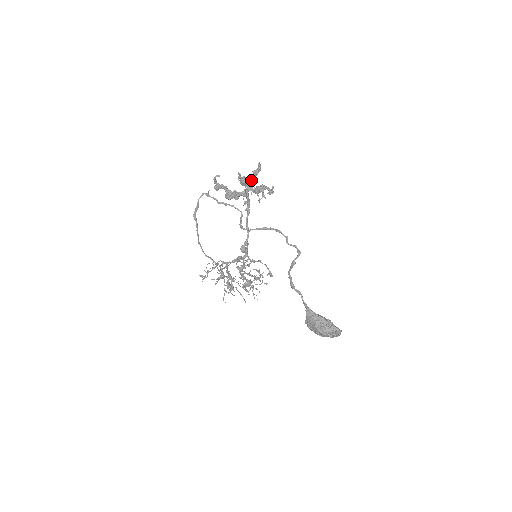
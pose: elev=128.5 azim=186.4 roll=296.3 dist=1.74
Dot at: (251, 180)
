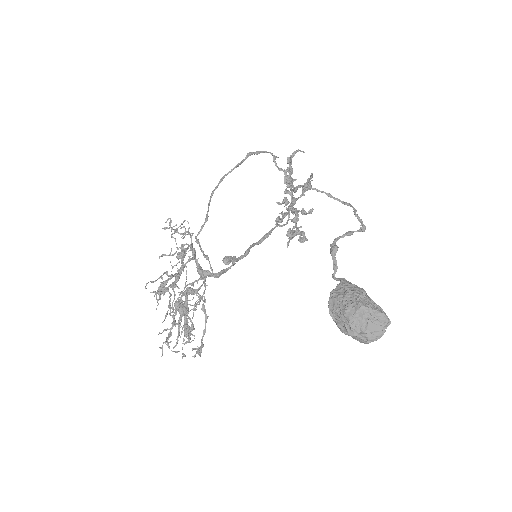
Dot at: (298, 210)
